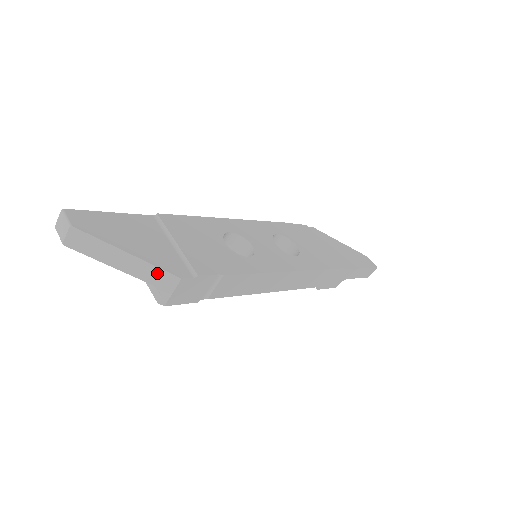
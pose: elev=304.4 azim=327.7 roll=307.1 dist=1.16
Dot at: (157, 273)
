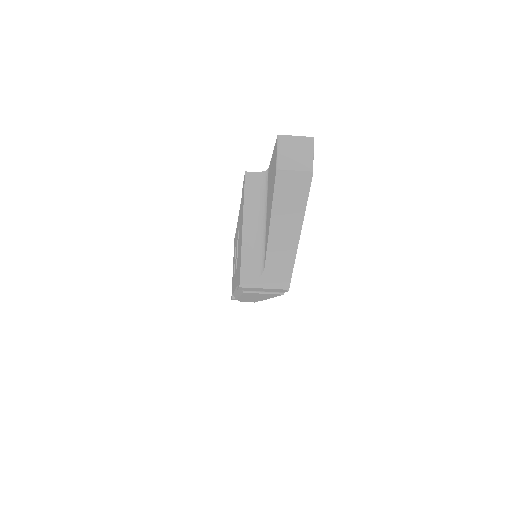
Dot at: (285, 269)
